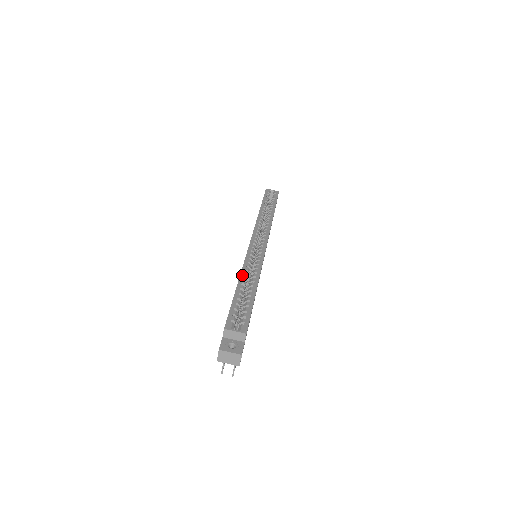
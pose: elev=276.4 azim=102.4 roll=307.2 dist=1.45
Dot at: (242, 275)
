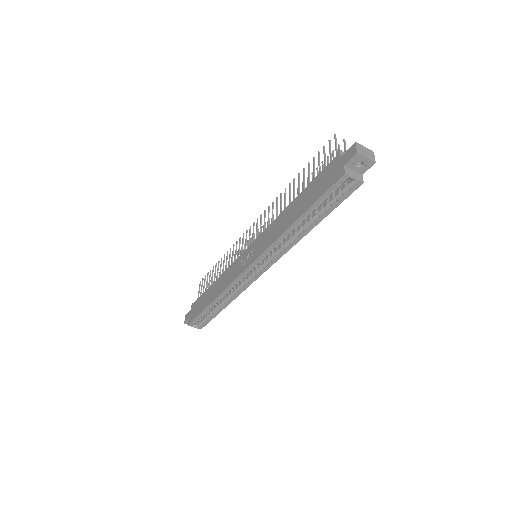
Dot at: (217, 299)
